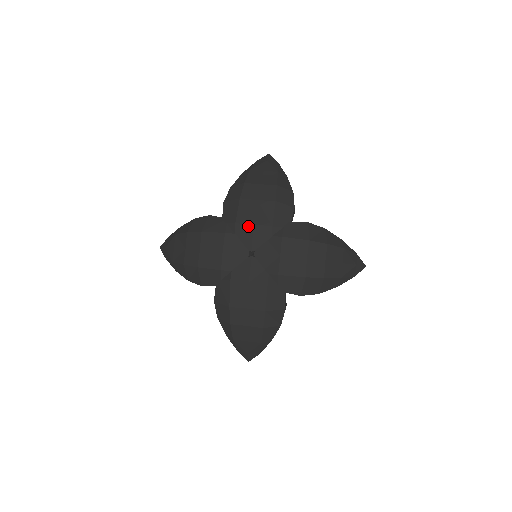
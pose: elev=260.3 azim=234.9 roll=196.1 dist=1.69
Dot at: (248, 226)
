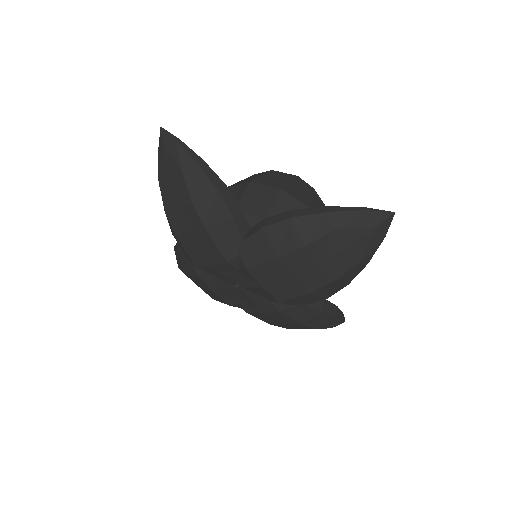
Dot at: (208, 267)
